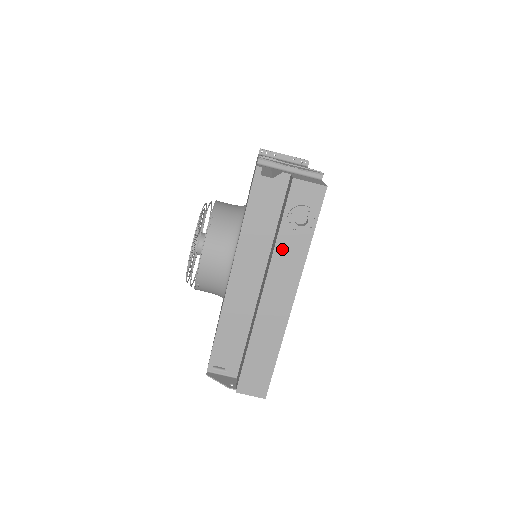
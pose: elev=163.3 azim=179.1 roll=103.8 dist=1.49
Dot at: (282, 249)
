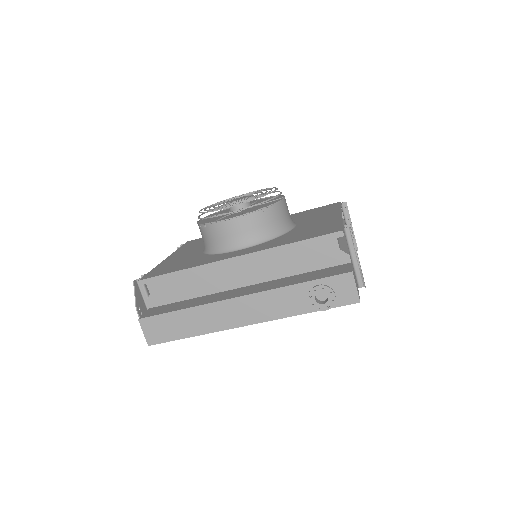
Dot at: (287, 293)
